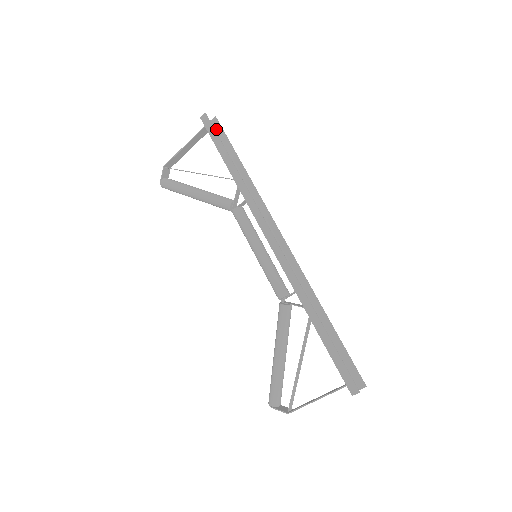
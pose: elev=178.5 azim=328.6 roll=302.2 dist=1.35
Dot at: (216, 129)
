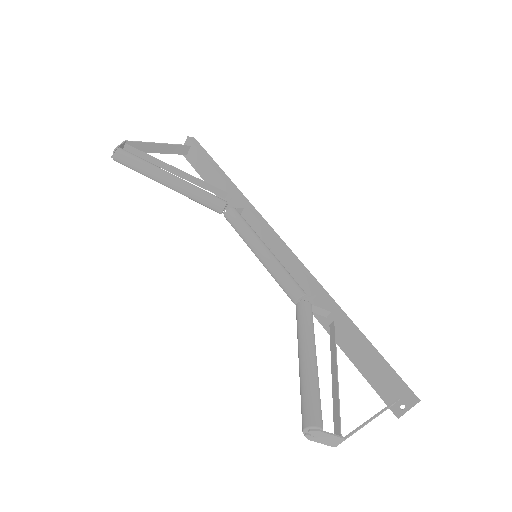
Dot at: (189, 158)
